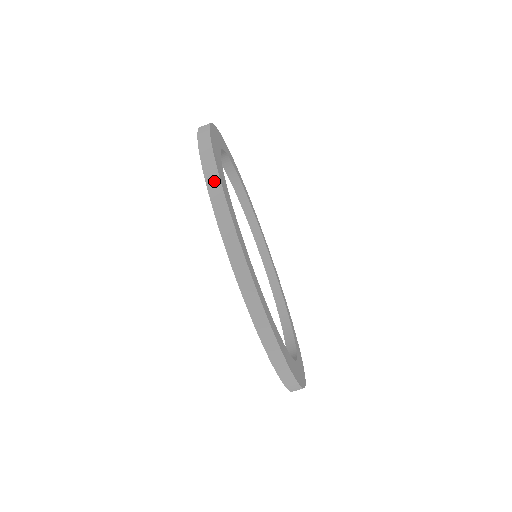
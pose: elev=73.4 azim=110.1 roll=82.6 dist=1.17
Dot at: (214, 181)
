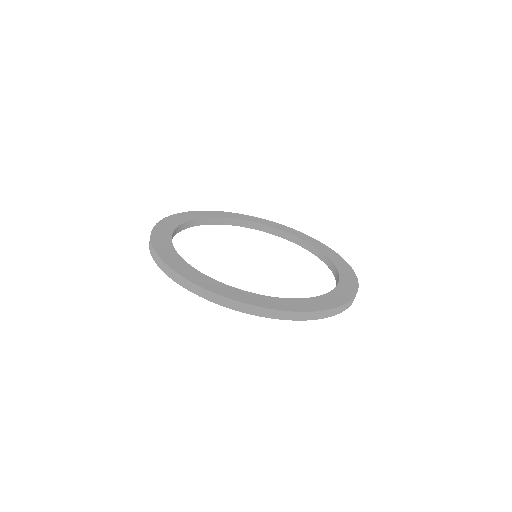
Dot at: (164, 267)
